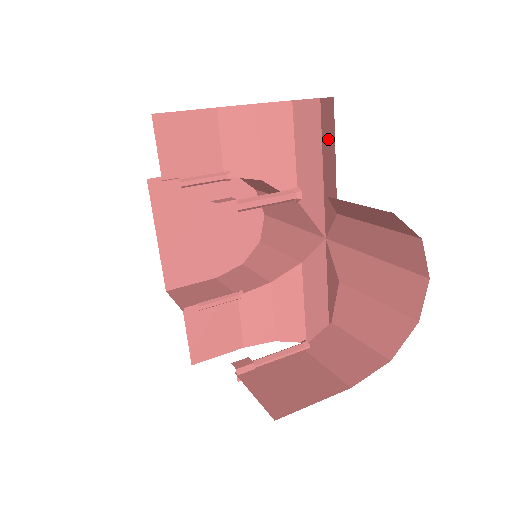
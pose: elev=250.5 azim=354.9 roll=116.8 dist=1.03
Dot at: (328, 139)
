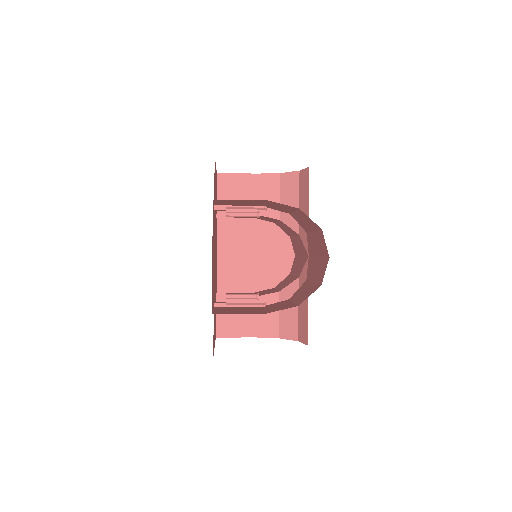
Dot at: occluded
